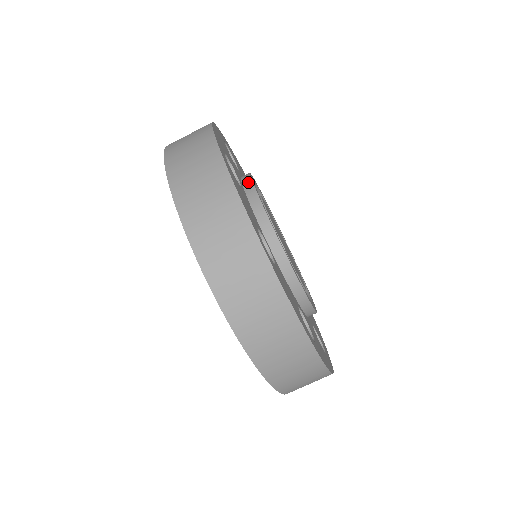
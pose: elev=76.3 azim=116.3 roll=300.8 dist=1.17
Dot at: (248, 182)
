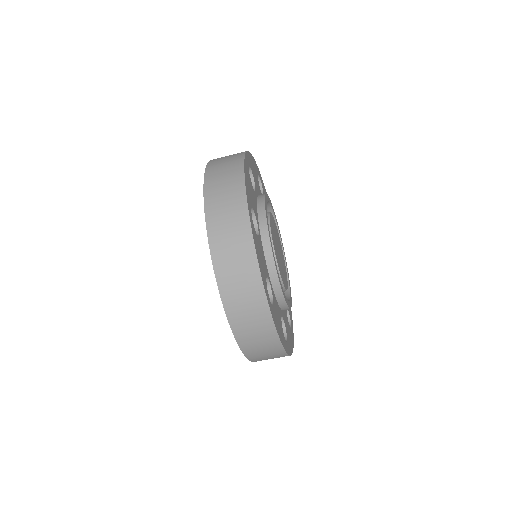
Dot at: (263, 221)
